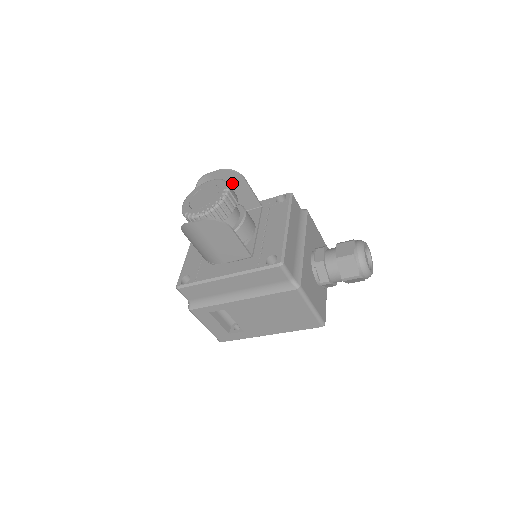
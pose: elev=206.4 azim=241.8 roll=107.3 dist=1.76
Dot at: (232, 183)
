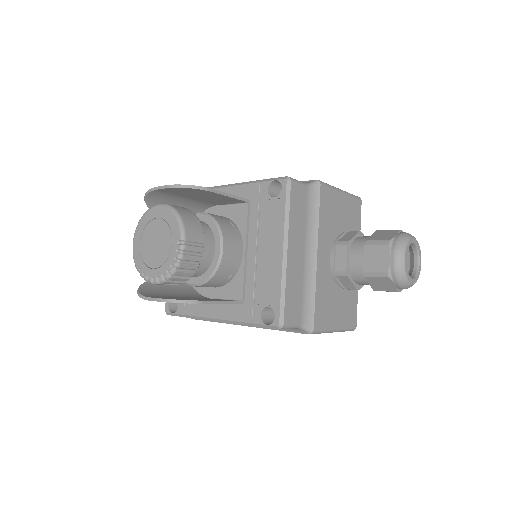
Dot at: (194, 193)
